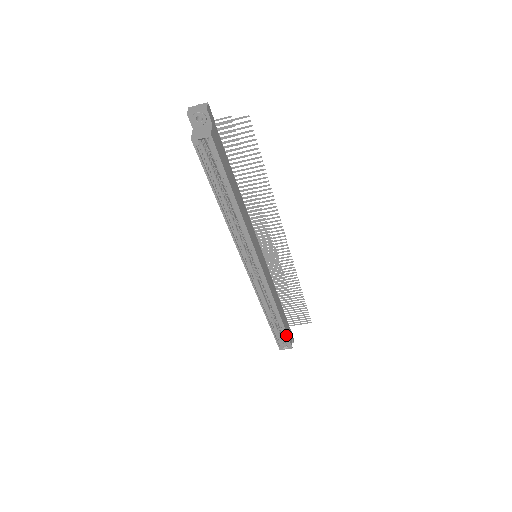
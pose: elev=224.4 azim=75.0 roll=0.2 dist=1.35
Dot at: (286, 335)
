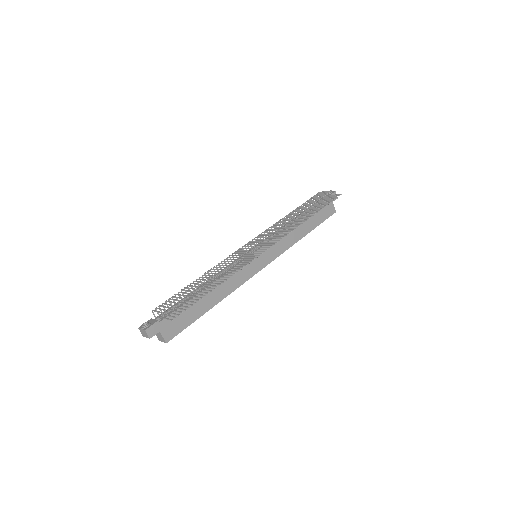
Dot at: (323, 221)
